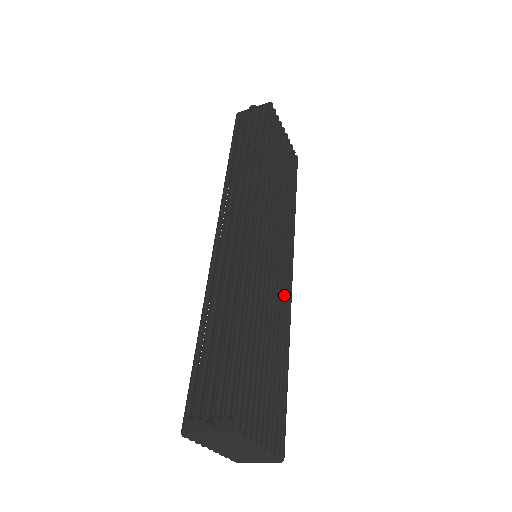
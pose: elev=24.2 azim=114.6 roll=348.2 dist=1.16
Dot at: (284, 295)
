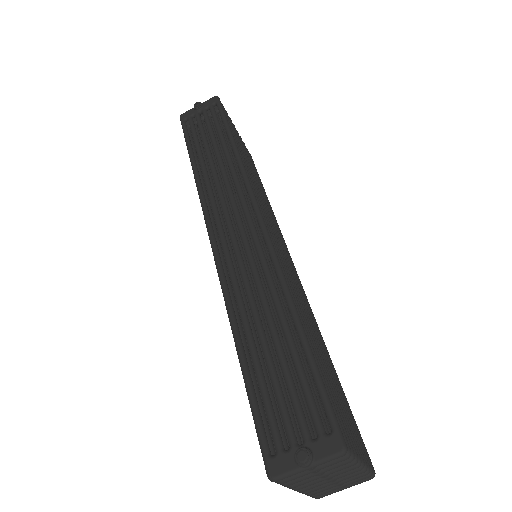
Dot at: (301, 290)
